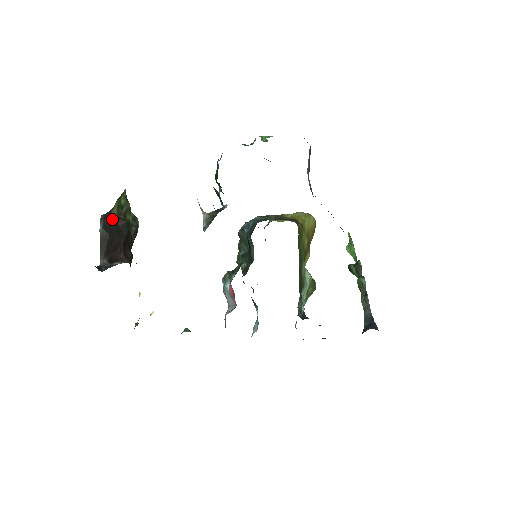
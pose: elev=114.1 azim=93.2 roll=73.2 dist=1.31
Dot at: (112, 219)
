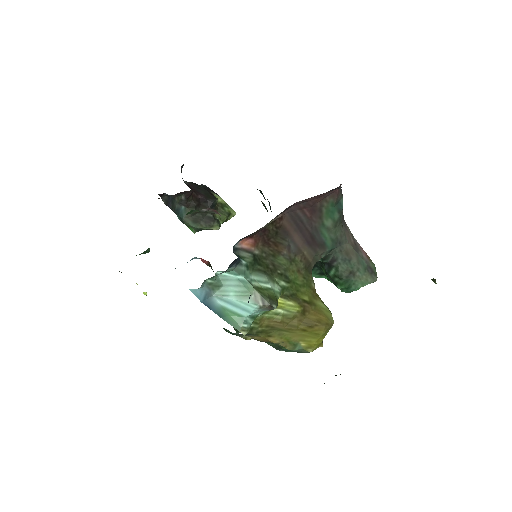
Dot at: (213, 194)
